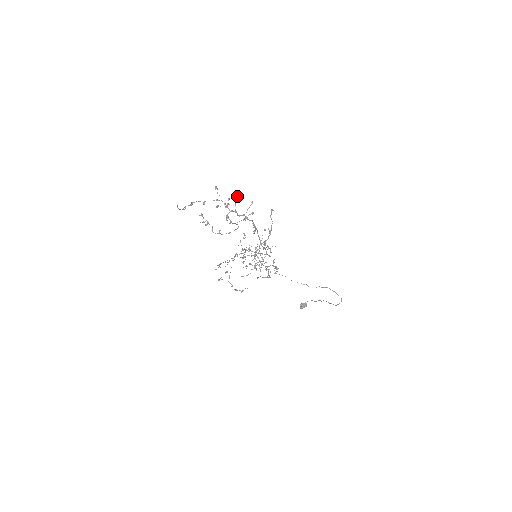
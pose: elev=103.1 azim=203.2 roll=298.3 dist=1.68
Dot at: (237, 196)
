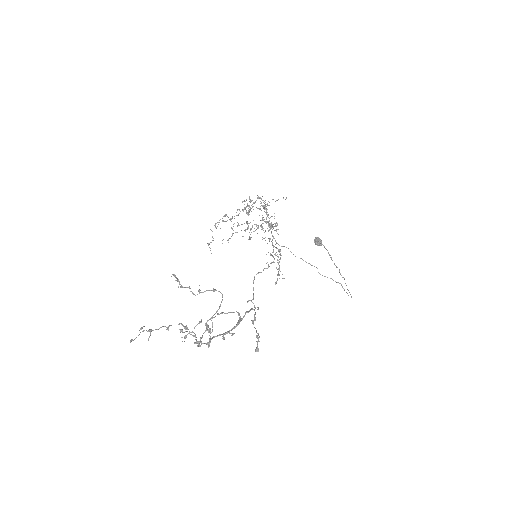
Dot at: occluded
